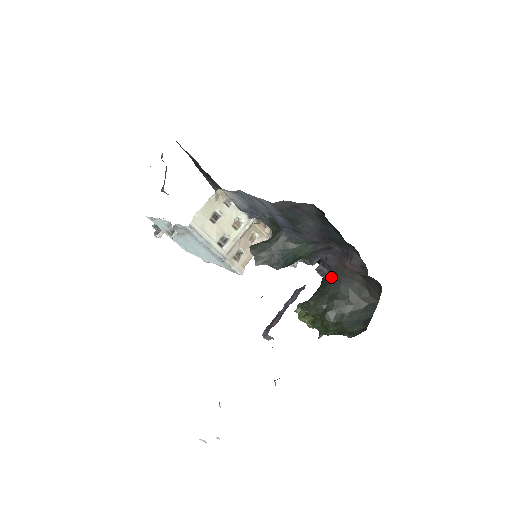
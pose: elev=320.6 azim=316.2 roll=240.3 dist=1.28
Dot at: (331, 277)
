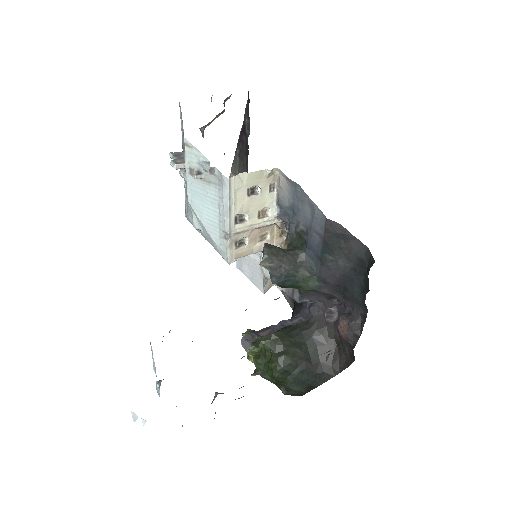
Dot at: (305, 324)
